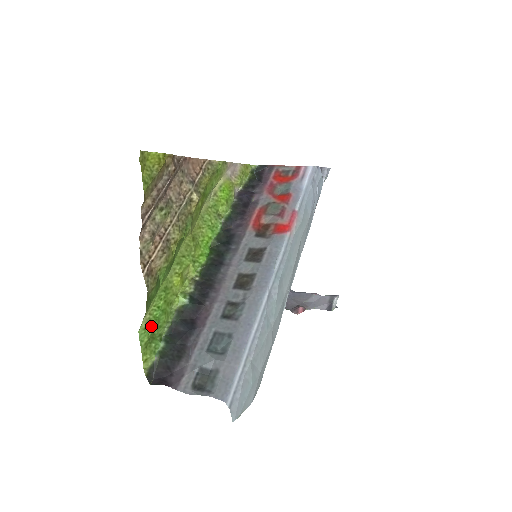
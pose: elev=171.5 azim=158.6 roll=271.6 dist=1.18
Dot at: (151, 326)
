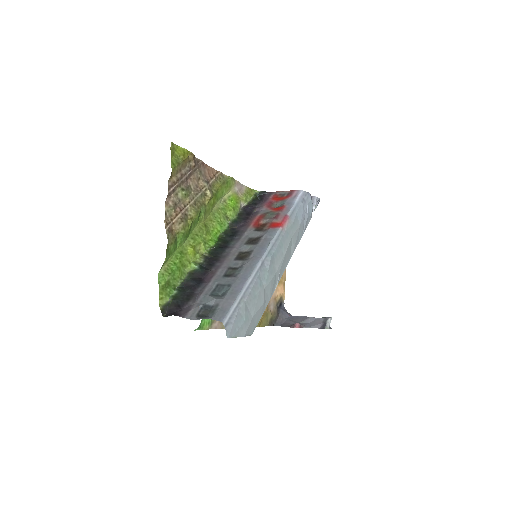
Dot at: (168, 274)
